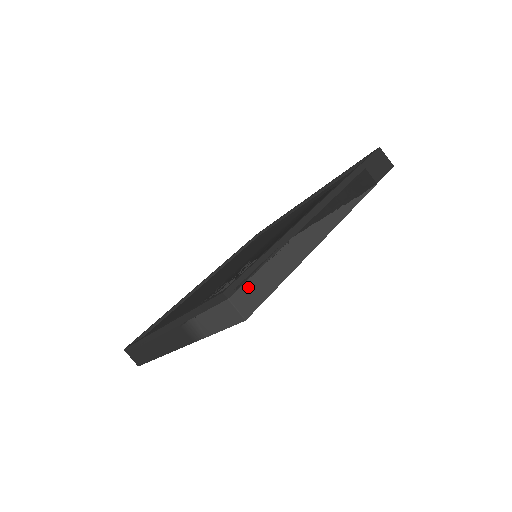
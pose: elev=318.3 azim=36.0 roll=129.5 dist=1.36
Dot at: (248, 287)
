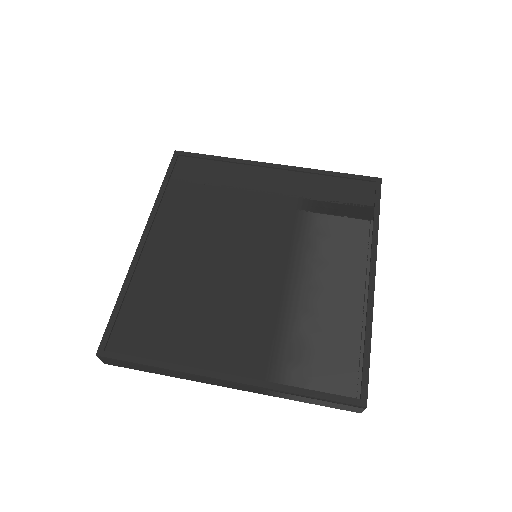
Dot at: occluded
